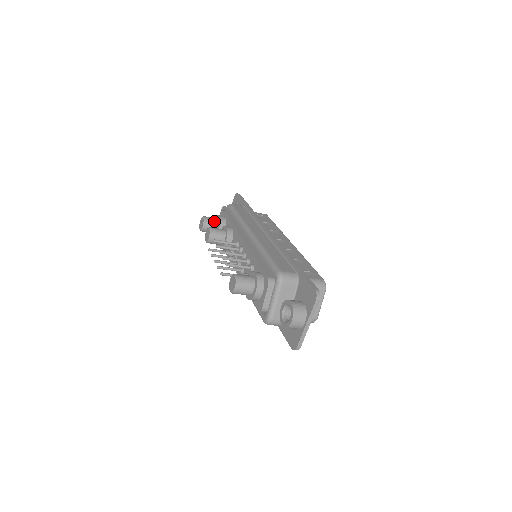
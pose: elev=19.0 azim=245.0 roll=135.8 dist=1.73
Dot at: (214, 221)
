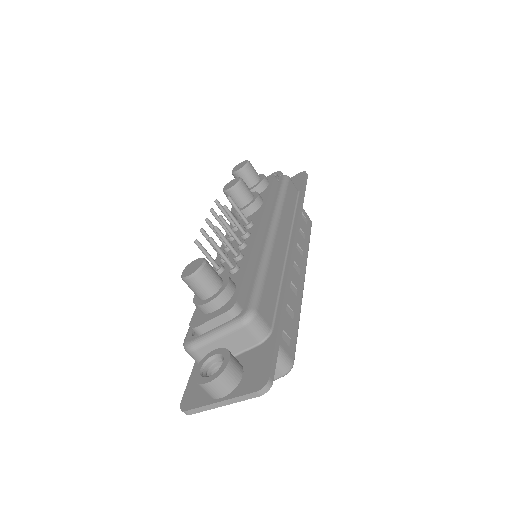
Dot at: (254, 176)
